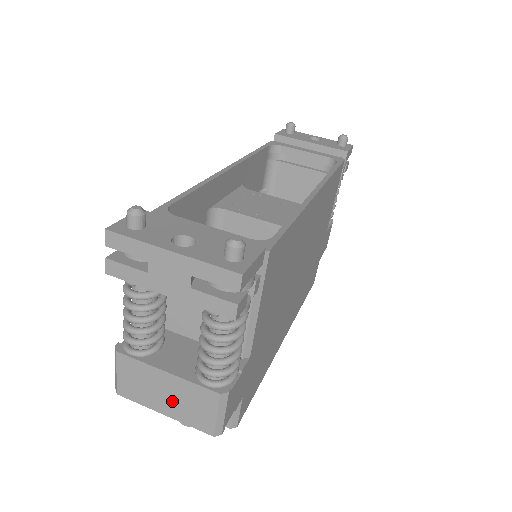
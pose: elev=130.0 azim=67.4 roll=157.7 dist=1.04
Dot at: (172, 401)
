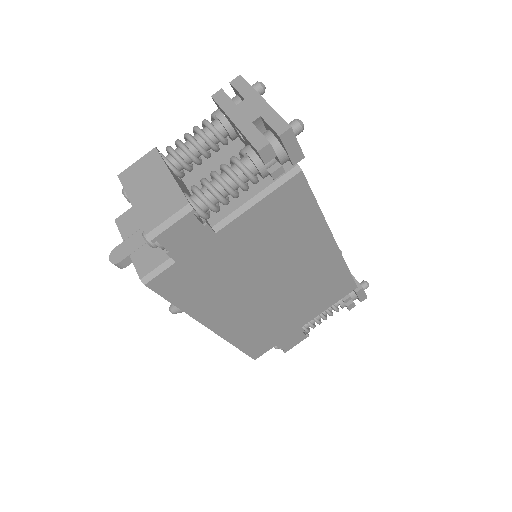
Dot at: (149, 195)
